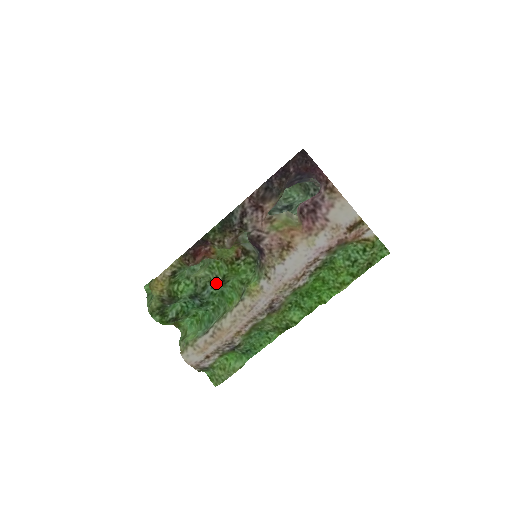
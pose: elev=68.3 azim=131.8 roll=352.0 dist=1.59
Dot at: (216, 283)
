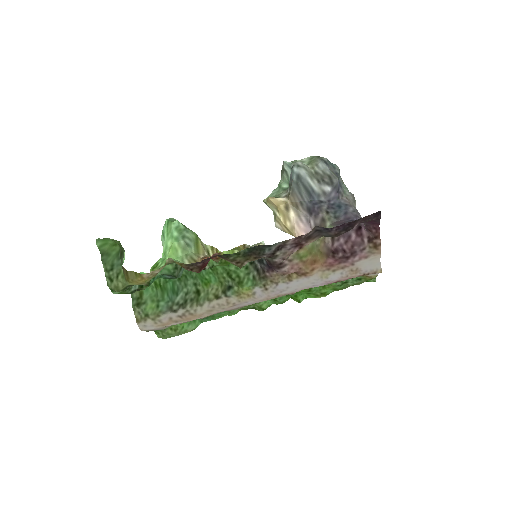
Dot at: occluded
